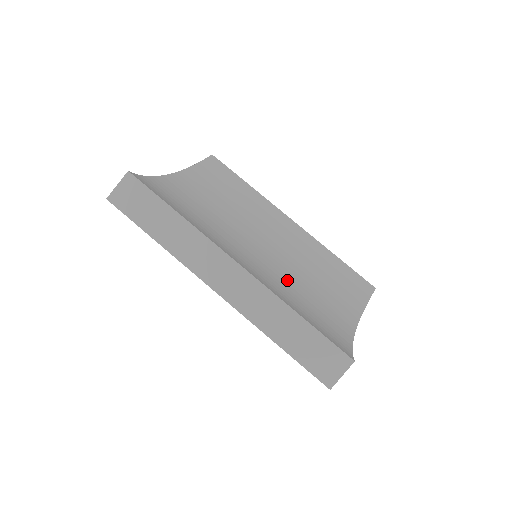
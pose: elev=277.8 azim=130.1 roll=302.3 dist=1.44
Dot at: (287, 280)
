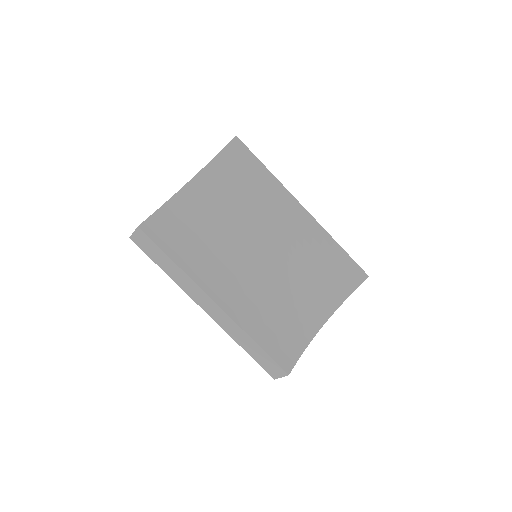
Dot at: (272, 287)
